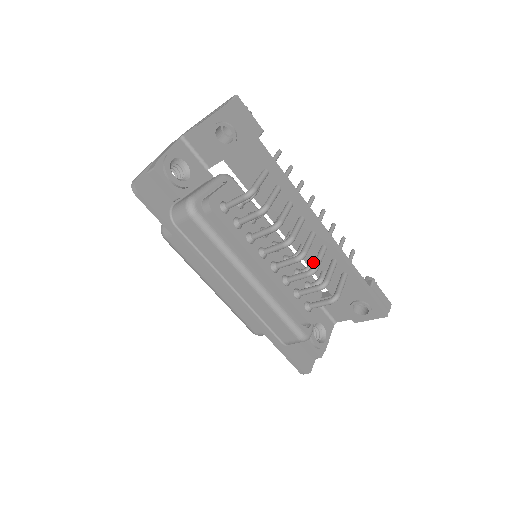
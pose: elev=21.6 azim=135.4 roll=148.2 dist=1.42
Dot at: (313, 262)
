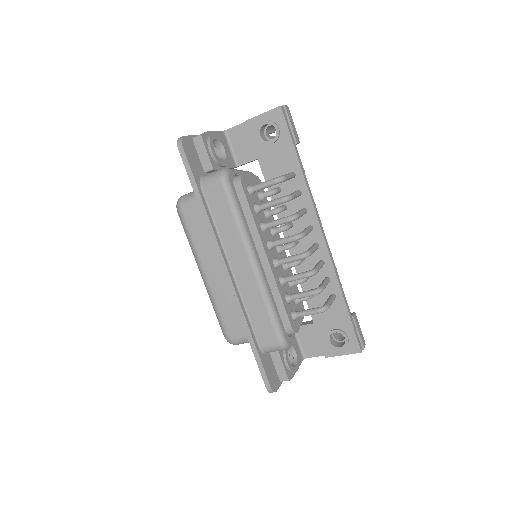
Dot at: occluded
